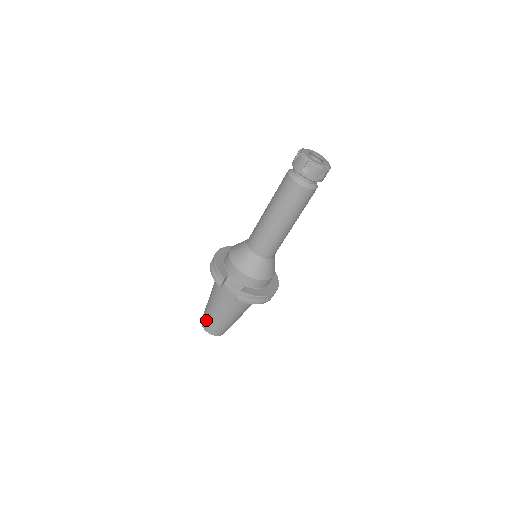
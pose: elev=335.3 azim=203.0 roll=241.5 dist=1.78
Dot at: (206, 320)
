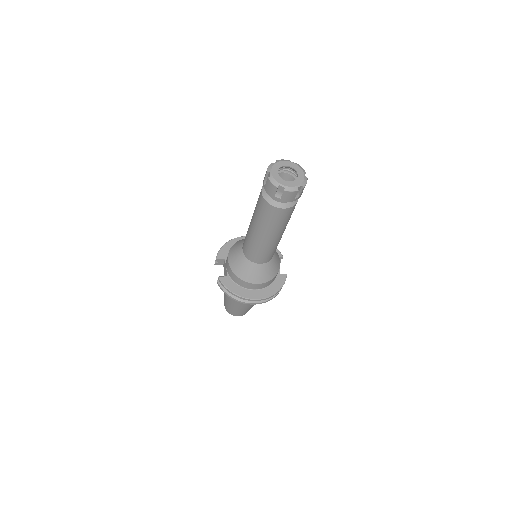
Dot at: occluded
